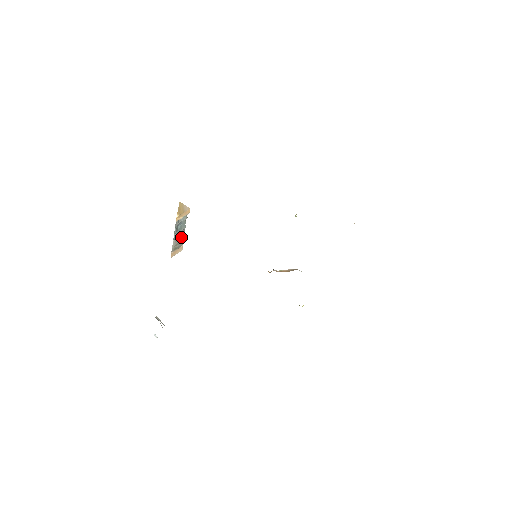
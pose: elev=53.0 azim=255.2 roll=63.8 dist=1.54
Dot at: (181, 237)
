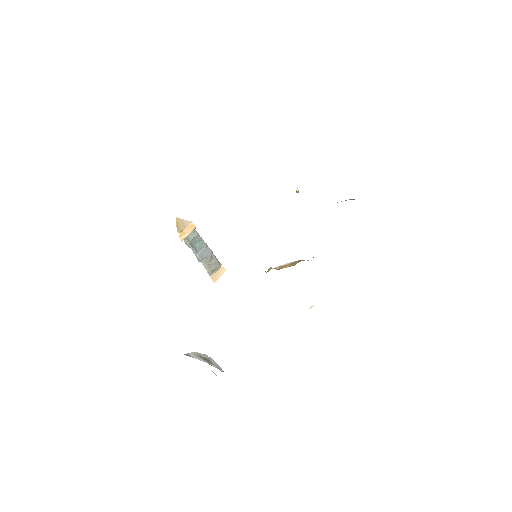
Dot at: (209, 257)
